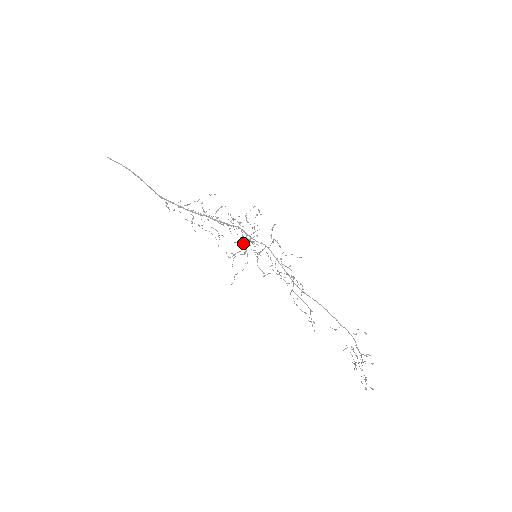
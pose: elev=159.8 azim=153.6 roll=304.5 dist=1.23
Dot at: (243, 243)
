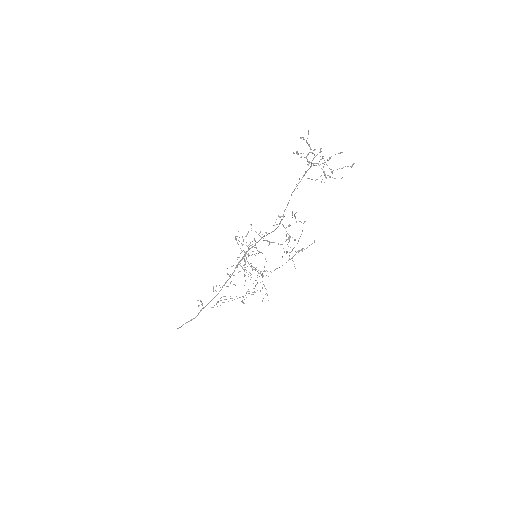
Dot at: (249, 264)
